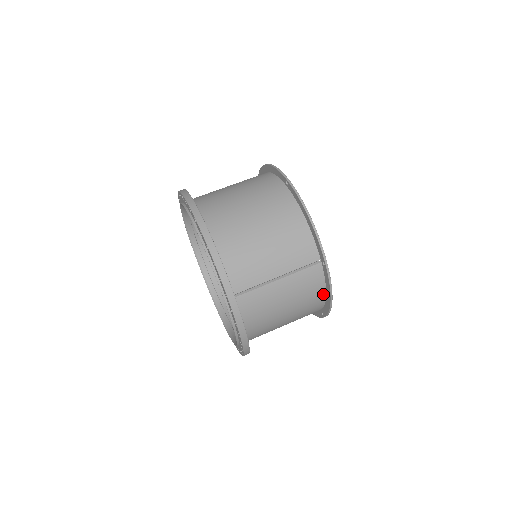
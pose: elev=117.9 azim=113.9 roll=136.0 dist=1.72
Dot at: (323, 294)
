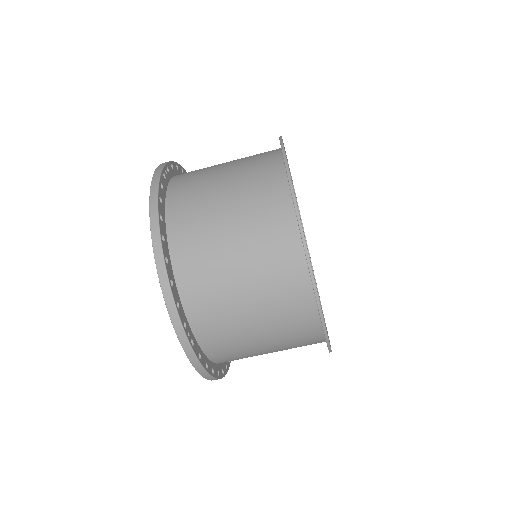
Dot at: occluded
